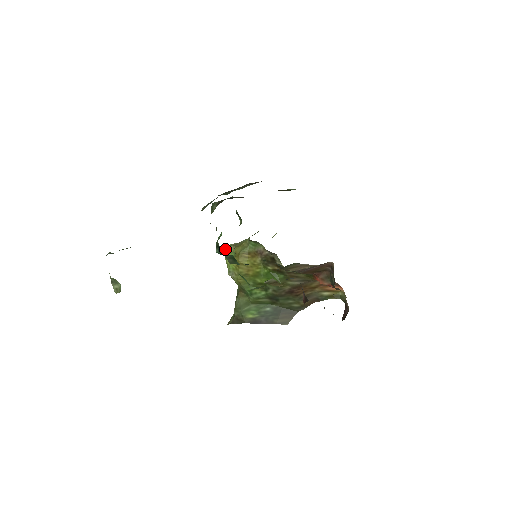
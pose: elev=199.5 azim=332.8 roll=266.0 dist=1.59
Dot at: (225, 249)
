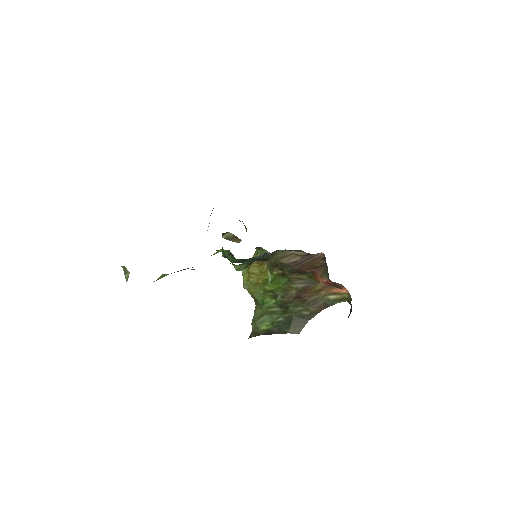
Dot at: occluded
